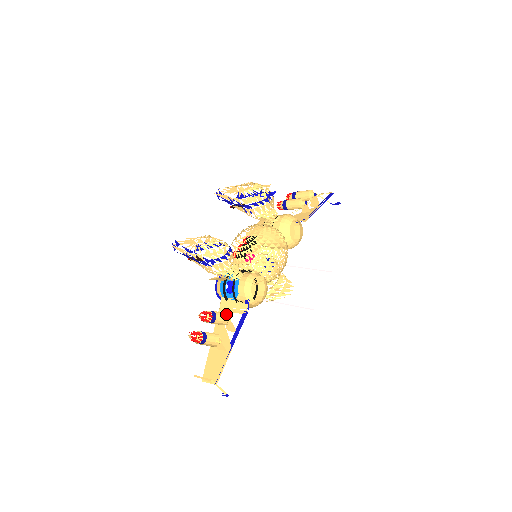
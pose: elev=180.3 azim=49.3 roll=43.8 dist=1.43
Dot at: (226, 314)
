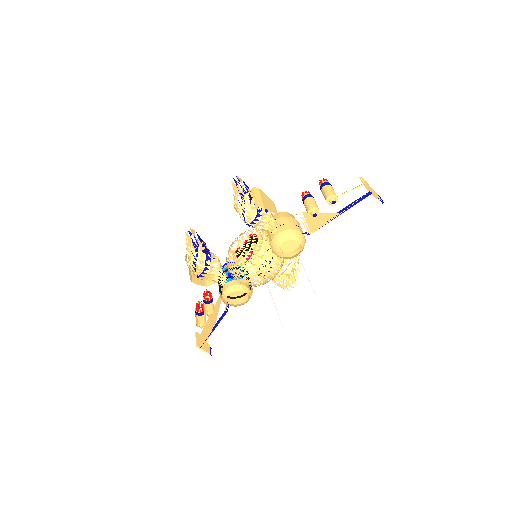
Dot at: occluded
